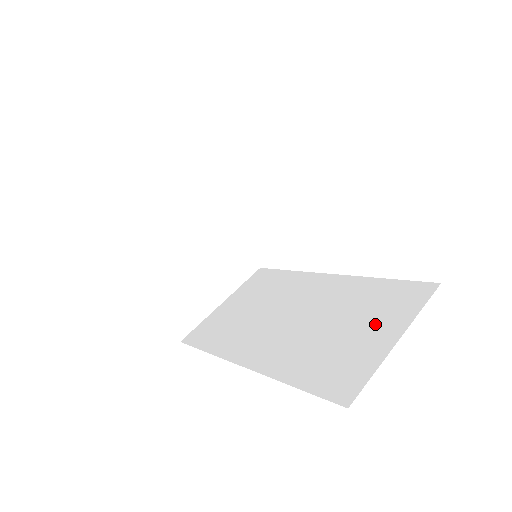
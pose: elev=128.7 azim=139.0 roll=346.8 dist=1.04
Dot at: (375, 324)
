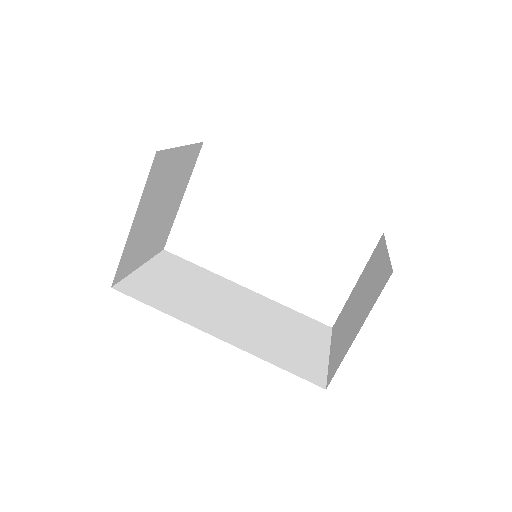
Dot at: (308, 339)
